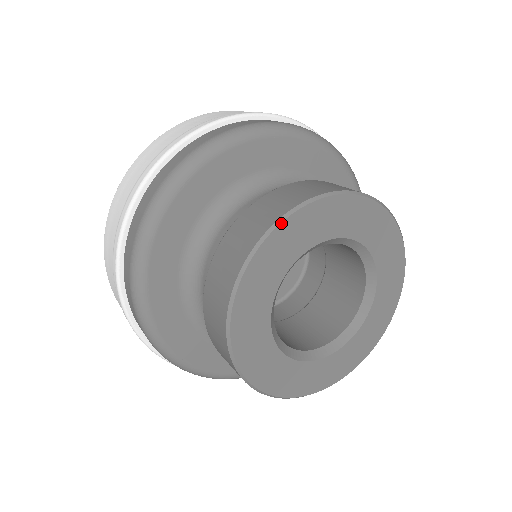
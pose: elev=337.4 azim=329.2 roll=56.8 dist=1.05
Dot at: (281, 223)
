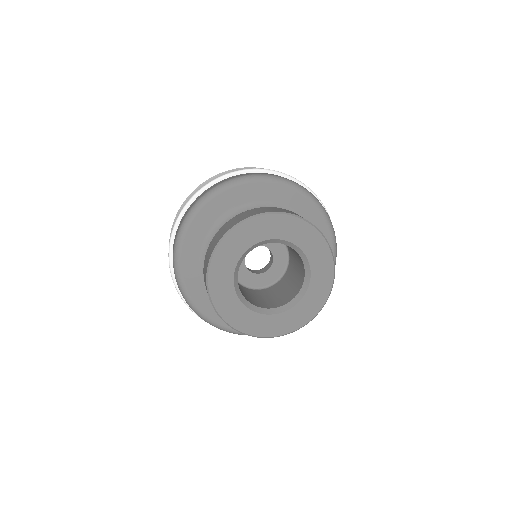
Dot at: (214, 253)
